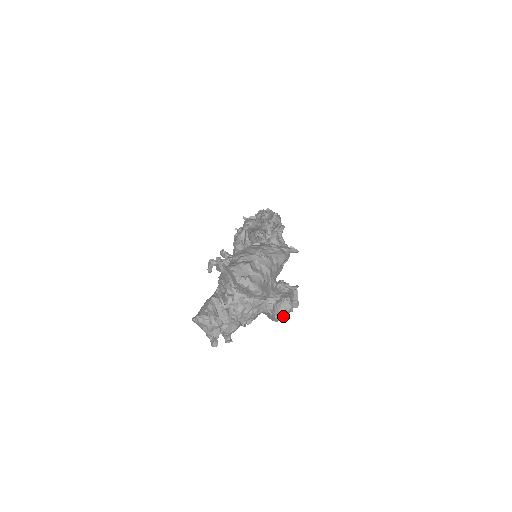
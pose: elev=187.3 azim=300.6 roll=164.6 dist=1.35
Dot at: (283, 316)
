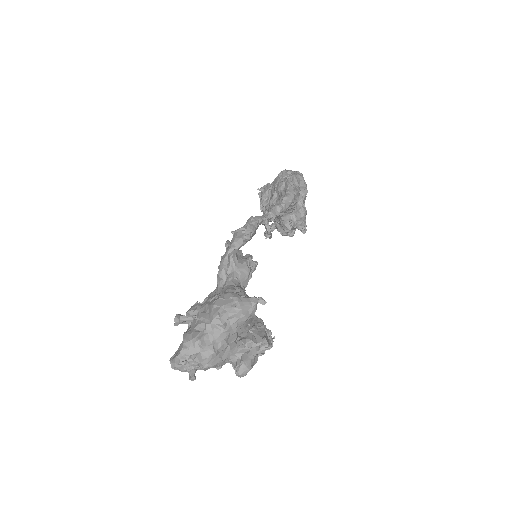
Dot at: (242, 376)
